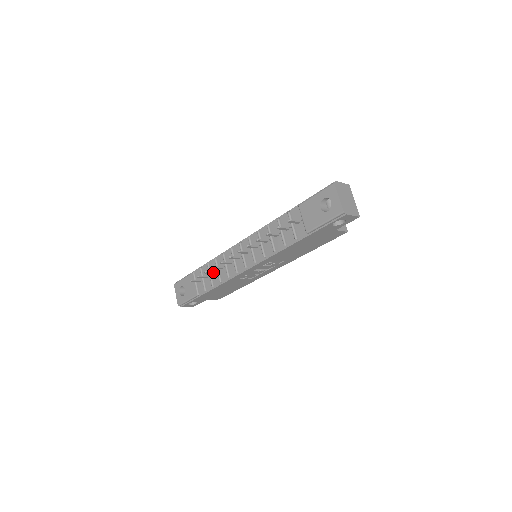
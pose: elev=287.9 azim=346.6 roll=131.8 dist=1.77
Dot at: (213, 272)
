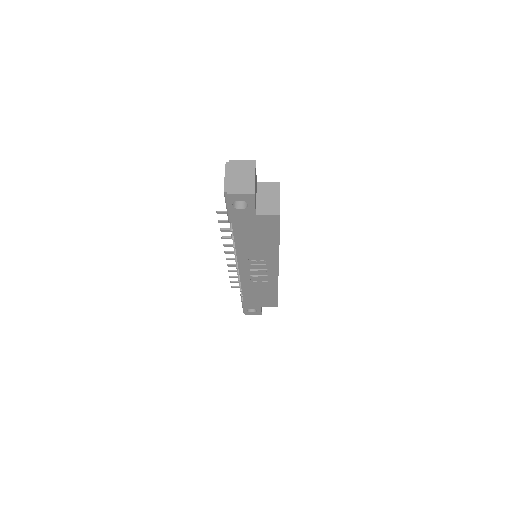
Dot at: occluded
